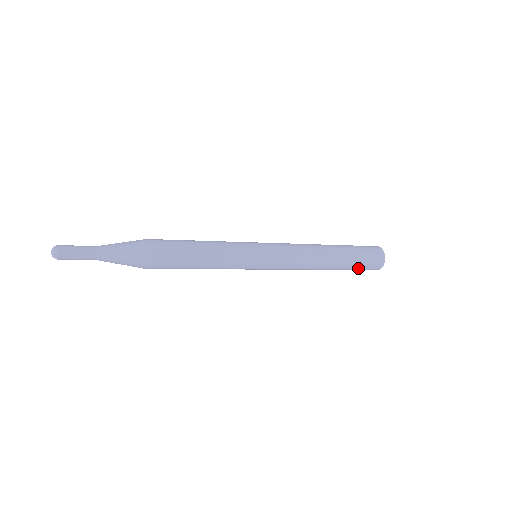
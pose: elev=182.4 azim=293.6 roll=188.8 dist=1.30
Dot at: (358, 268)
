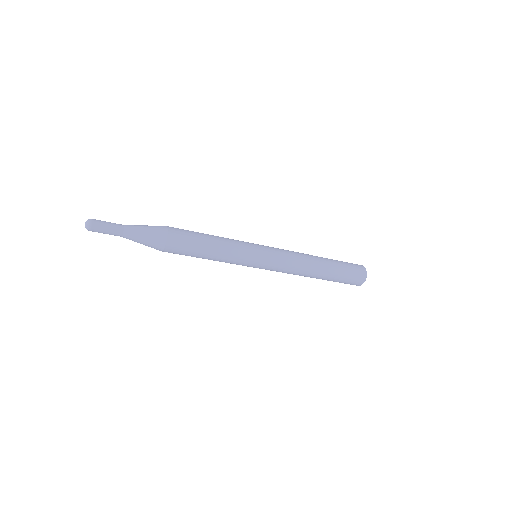
Dot at: (346, 272)
